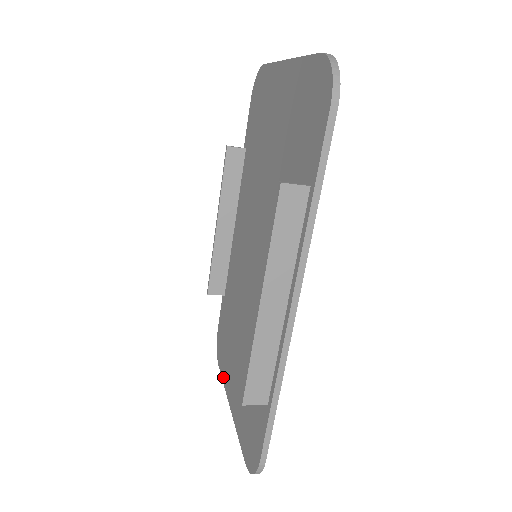
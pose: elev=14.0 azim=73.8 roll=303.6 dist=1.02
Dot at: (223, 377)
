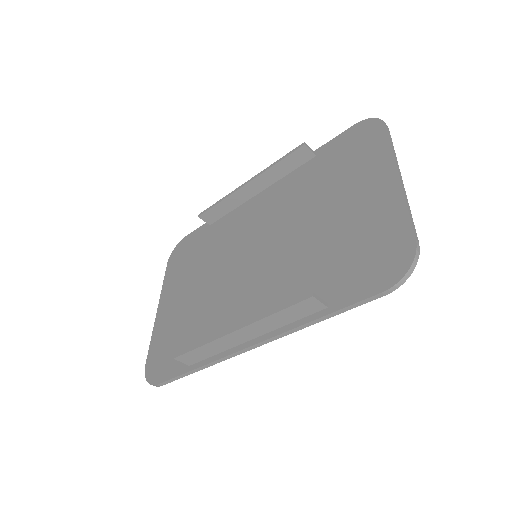
Dot at: (166, 280)
